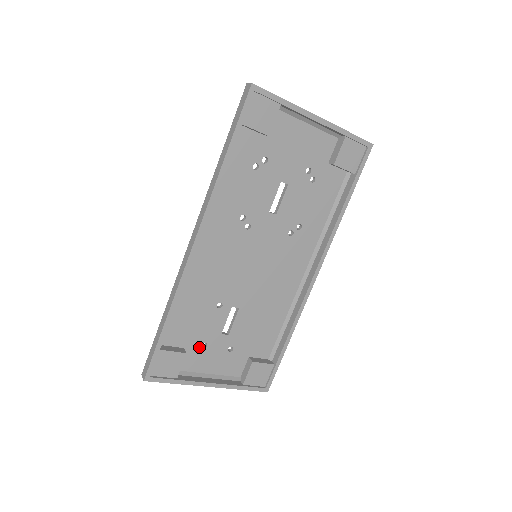
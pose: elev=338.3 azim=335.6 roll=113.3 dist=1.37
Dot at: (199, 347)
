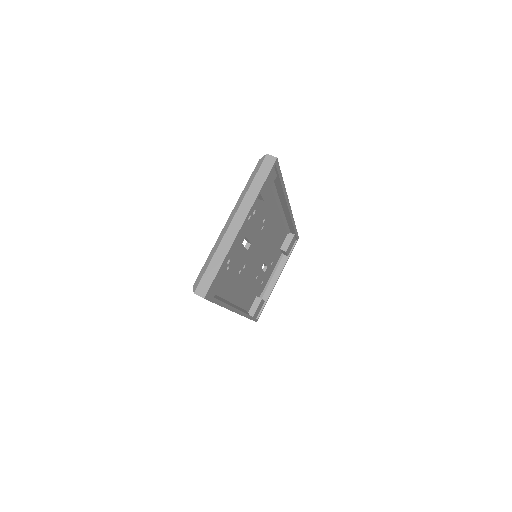
Dot at: (261, 286)
